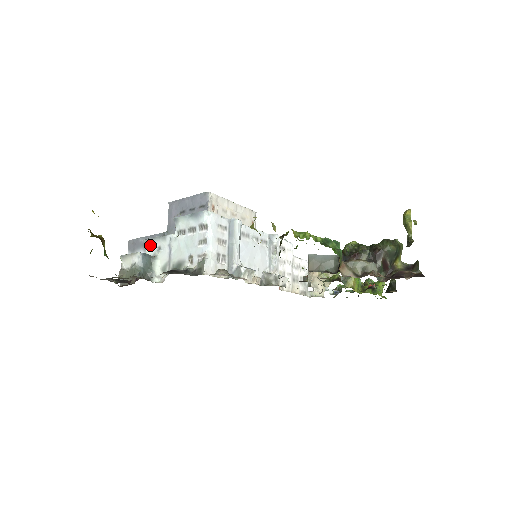
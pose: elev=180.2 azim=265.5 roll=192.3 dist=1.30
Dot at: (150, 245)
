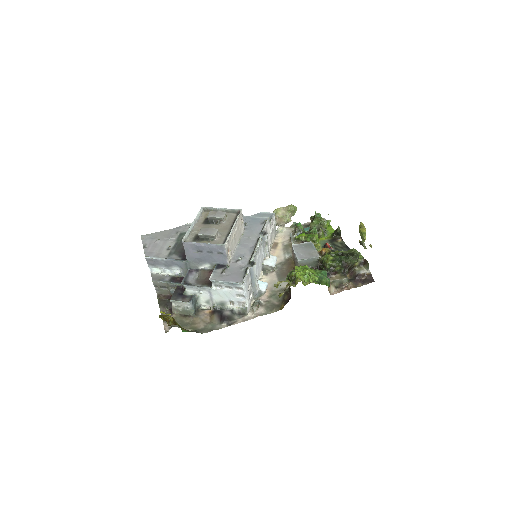
Dot at: (190, 289)
